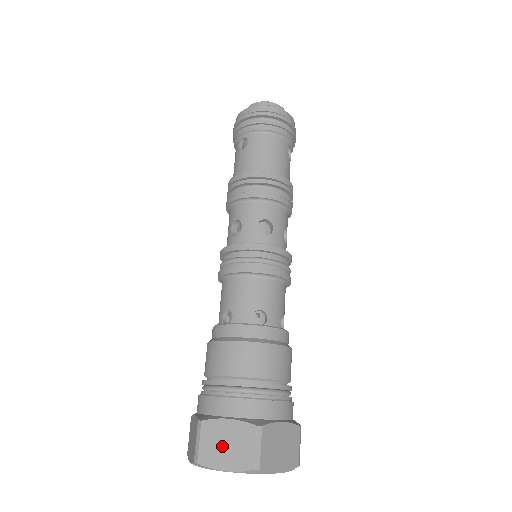
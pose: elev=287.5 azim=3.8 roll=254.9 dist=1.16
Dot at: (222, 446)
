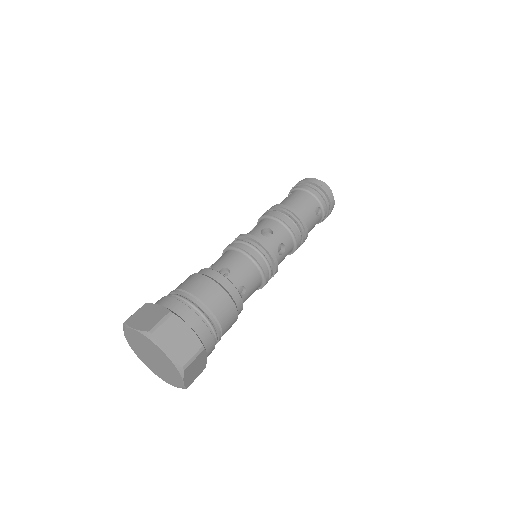
Dot at: (144, 317)
